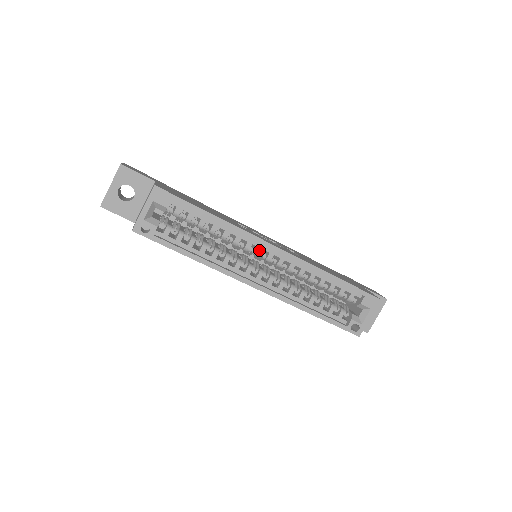
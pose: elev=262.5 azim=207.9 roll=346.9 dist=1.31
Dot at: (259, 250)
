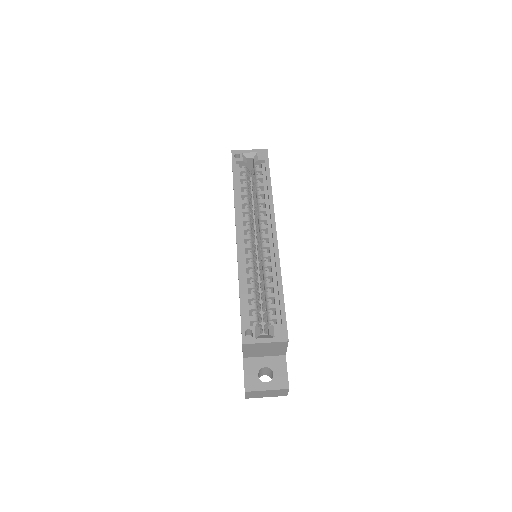
Dot at: (266, 226)
